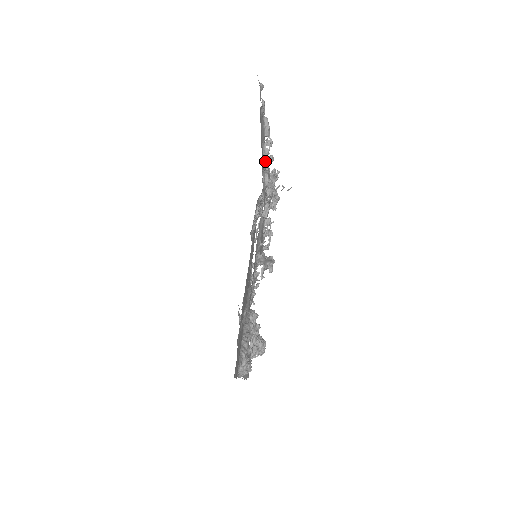
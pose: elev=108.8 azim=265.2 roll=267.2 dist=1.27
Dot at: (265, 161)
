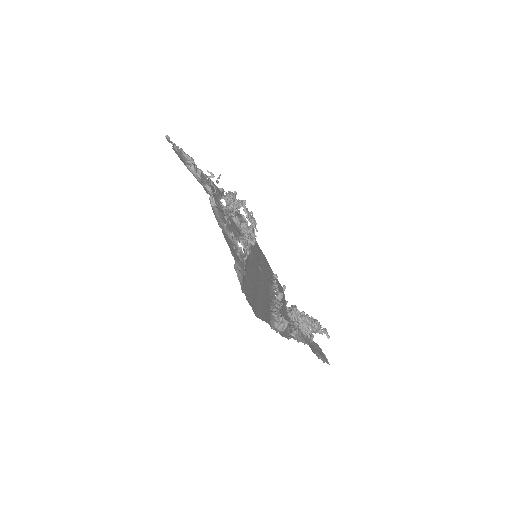
Dot at: (196, 175)
